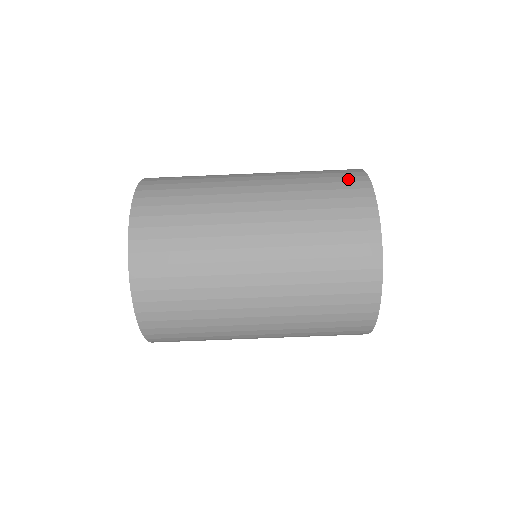
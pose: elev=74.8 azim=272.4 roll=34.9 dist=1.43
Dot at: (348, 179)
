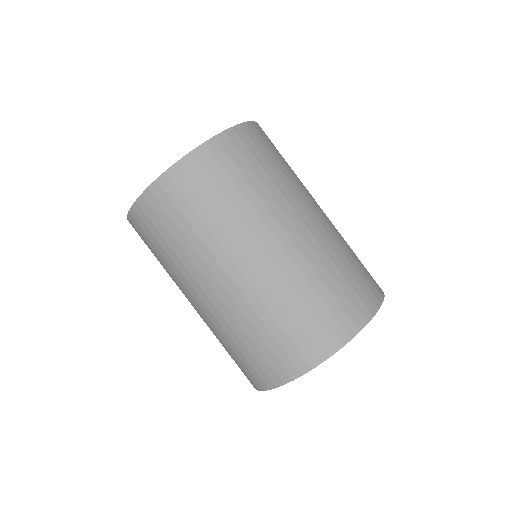
Dot at: (334, 325)
